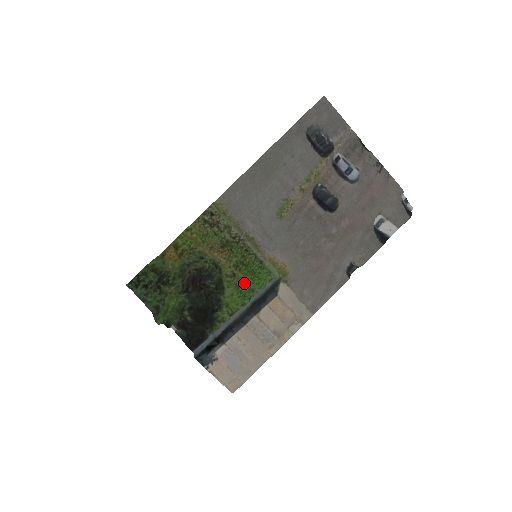
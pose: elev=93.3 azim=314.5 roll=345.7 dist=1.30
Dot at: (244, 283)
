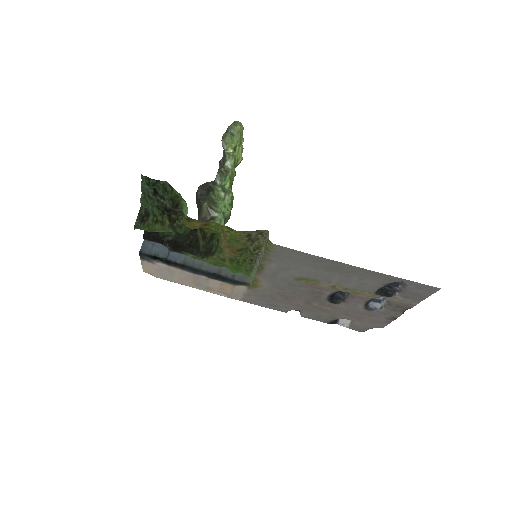
Dot at: (224, 265)
